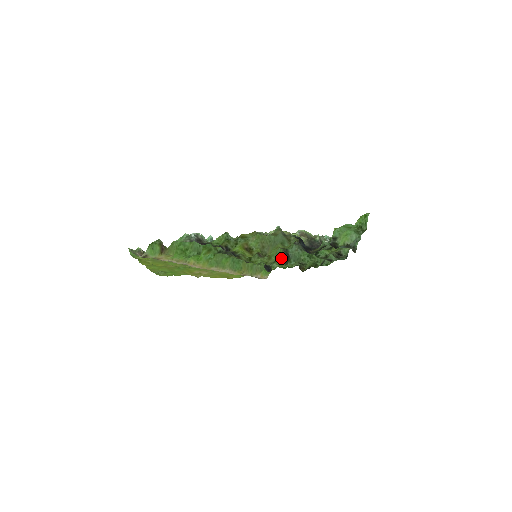
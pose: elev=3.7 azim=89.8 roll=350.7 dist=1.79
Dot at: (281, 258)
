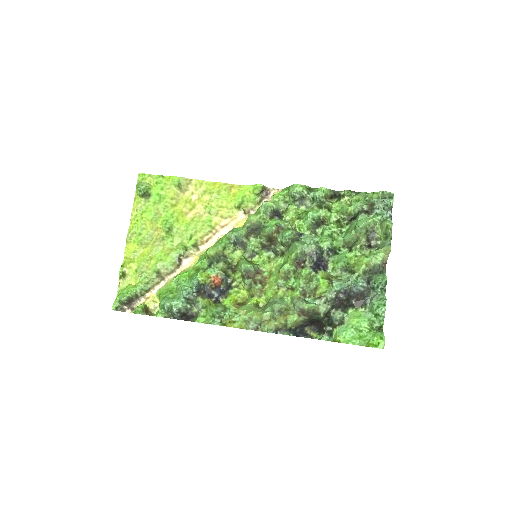
Dot at: (293, 229)
